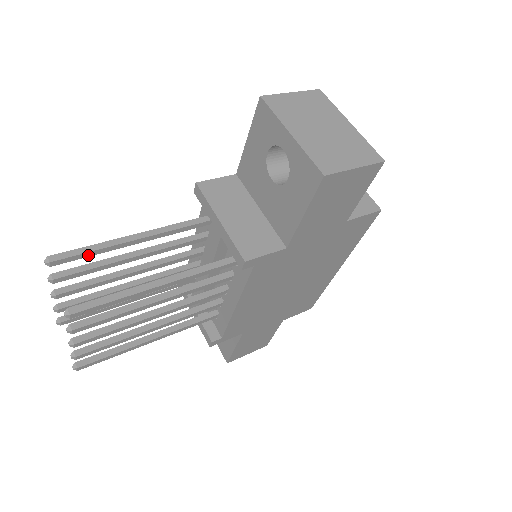
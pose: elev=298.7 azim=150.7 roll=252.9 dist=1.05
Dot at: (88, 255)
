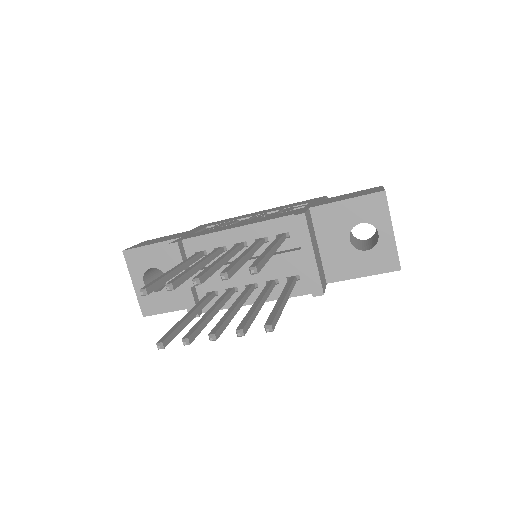
Dot at: occluded
